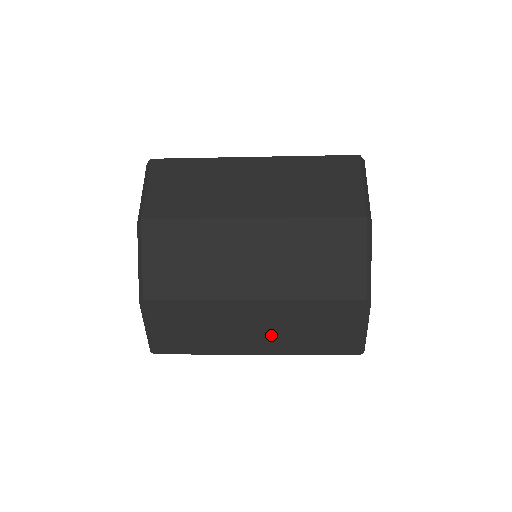
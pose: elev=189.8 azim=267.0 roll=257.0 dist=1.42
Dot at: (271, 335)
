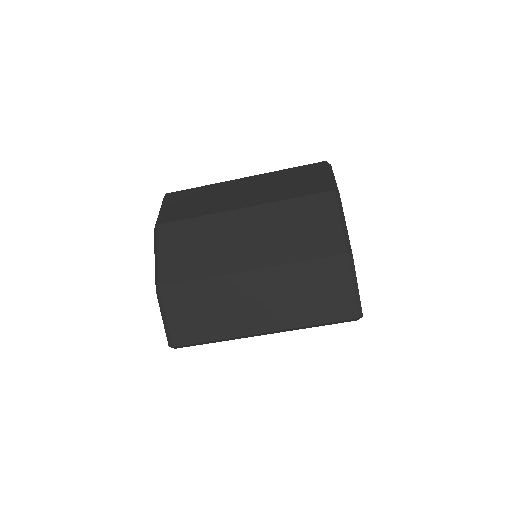
Dot at: (272, 307)
